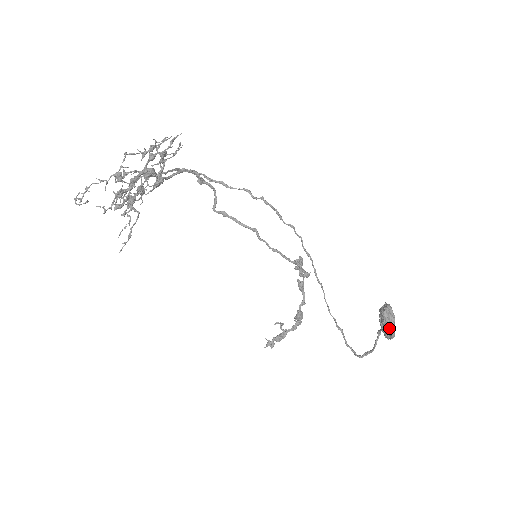
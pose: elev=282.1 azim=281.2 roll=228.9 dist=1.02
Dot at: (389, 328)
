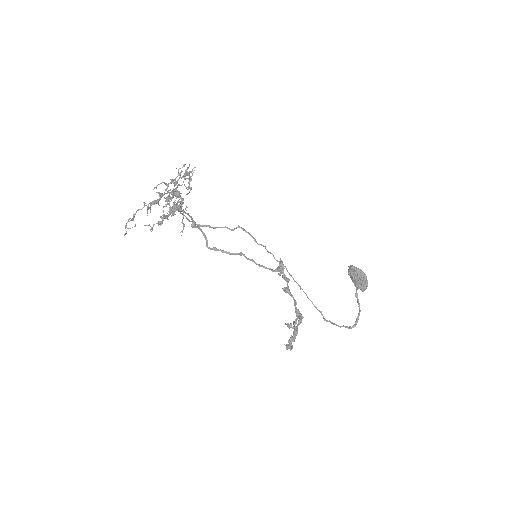
Dot at: (362, 274)
